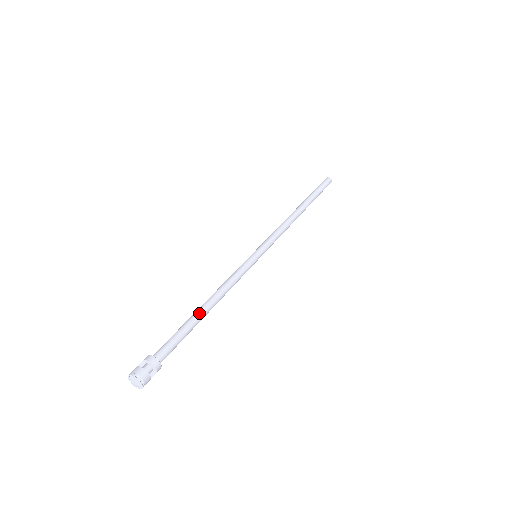
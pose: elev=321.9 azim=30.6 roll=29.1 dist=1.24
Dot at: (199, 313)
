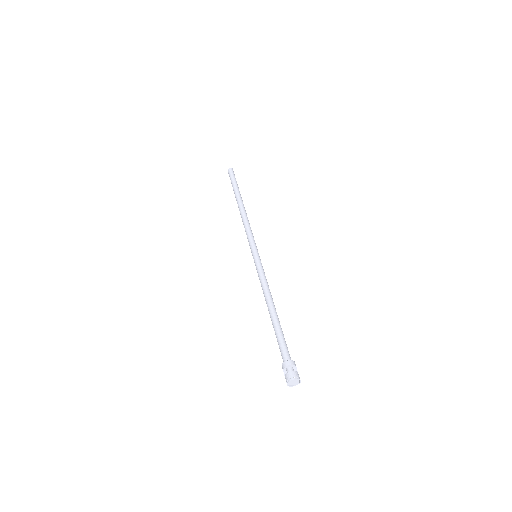
Dot at: (274, 317)
